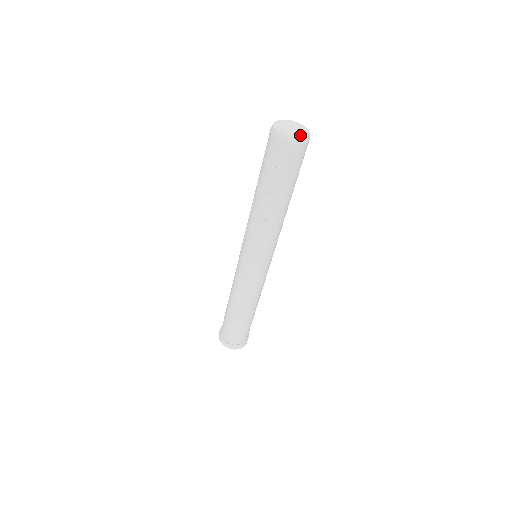
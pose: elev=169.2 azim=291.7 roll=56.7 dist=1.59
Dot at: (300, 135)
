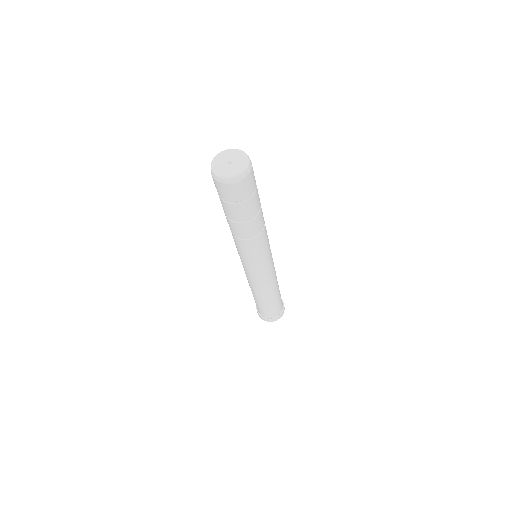
Dot at: (232, 173)
